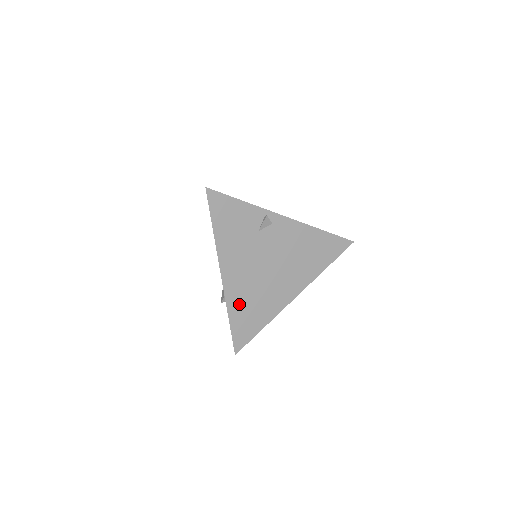
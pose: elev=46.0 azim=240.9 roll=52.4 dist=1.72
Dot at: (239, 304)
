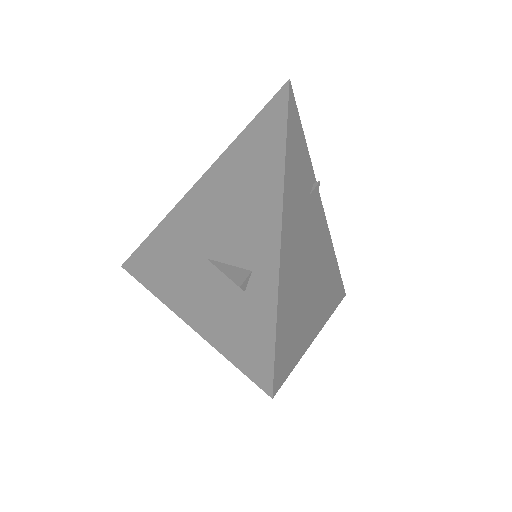
Dot at: (287, 289)
